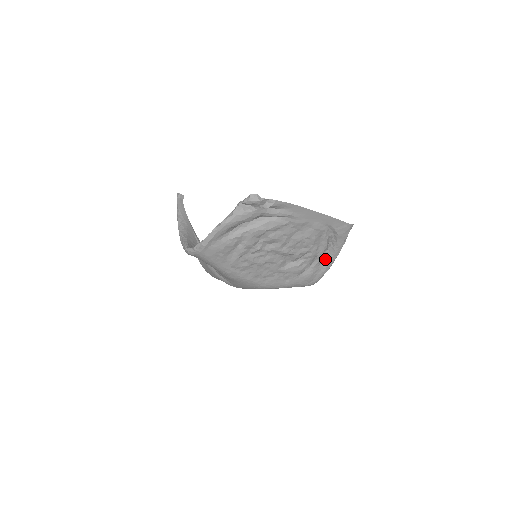
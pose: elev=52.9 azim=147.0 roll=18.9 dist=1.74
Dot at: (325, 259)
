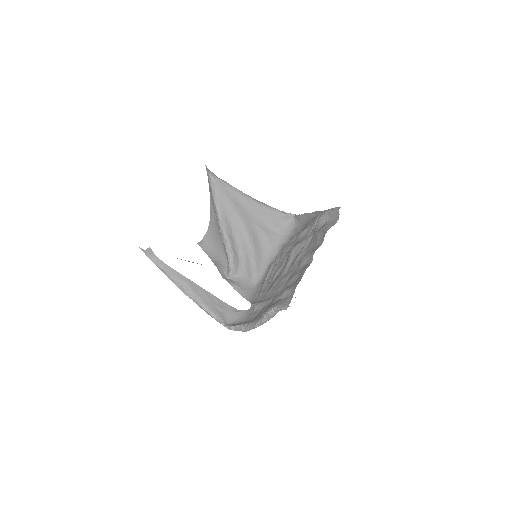
Dot at: occluded
